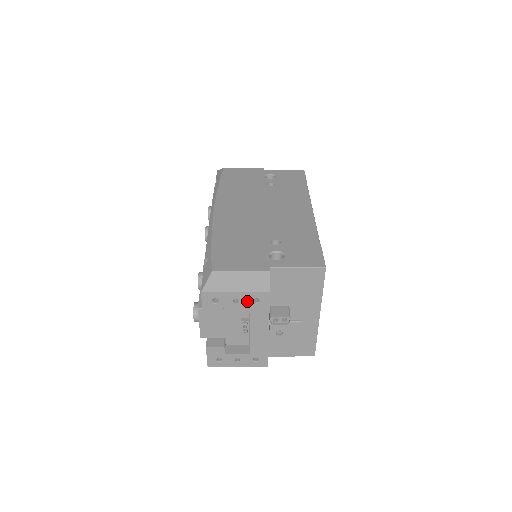
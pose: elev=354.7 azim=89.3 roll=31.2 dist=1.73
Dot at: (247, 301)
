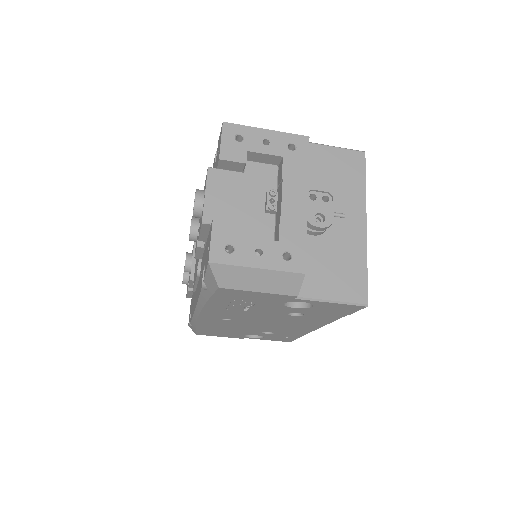
Dot at: (280, 145)
